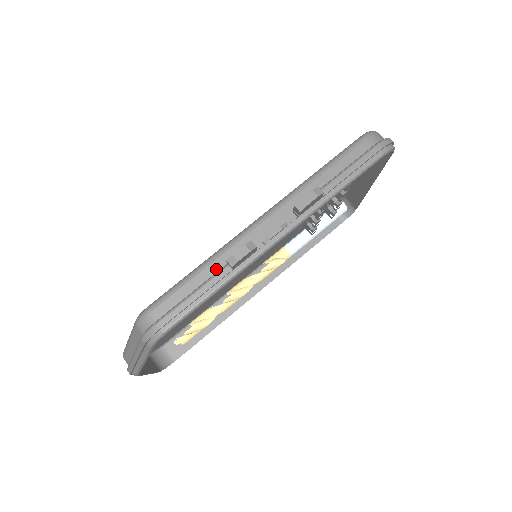
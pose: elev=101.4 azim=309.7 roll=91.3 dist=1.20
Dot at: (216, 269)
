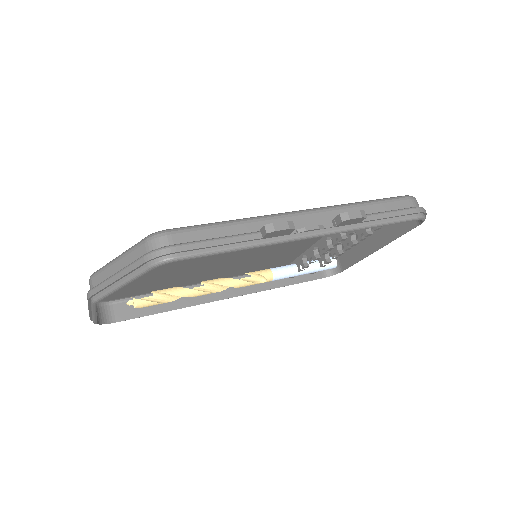
Dot at: (247, 230)
